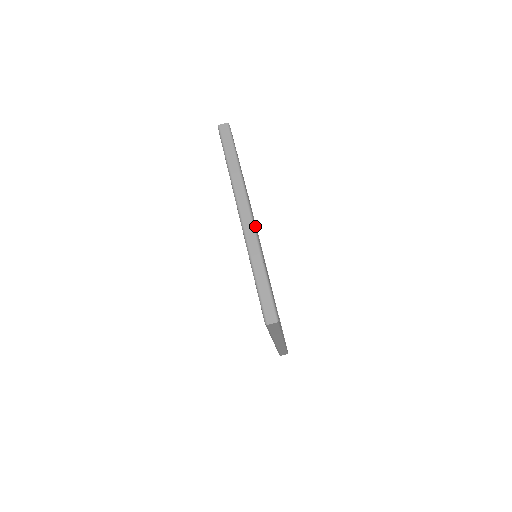
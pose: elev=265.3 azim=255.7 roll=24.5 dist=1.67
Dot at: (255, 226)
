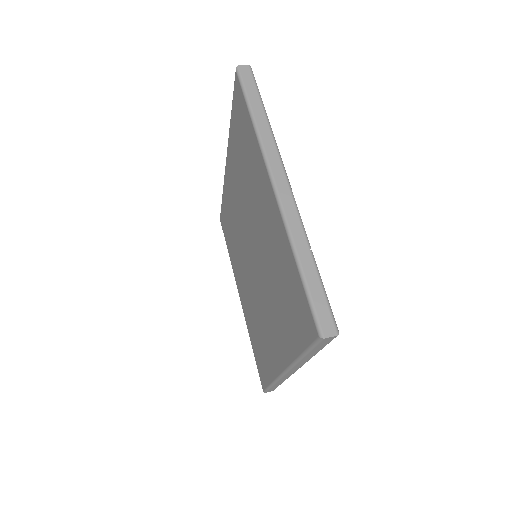
Dot at: occluded
